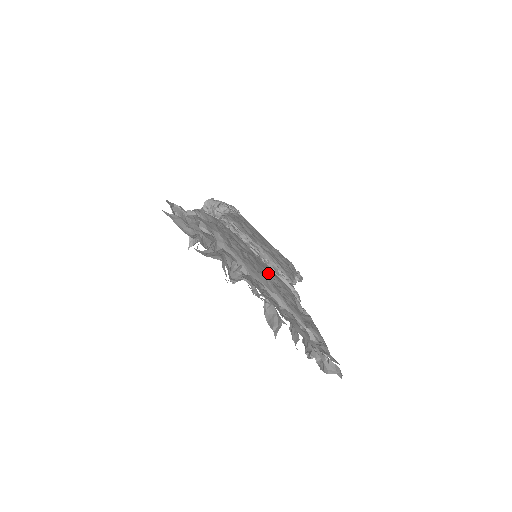
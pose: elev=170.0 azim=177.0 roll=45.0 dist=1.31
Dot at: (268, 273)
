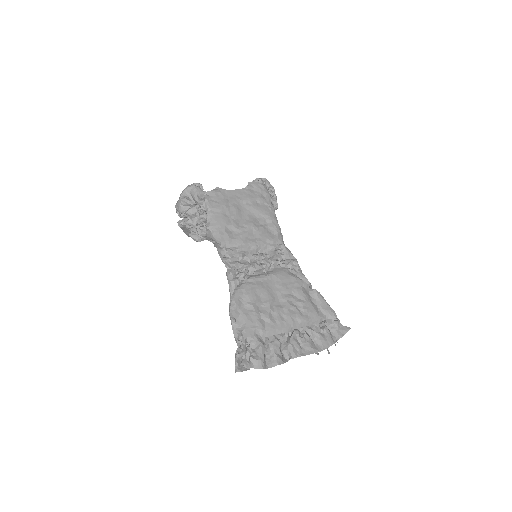
Dot at: (283, 295)
